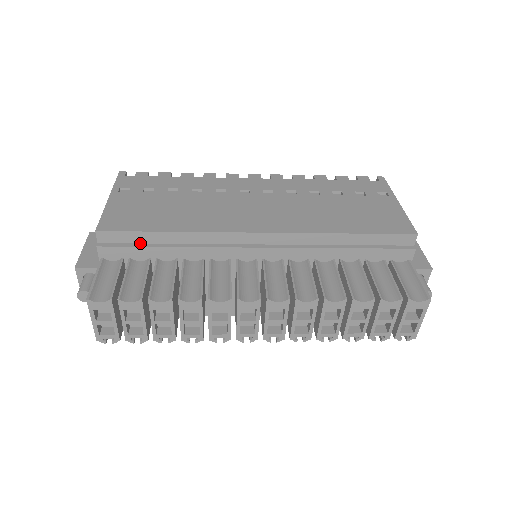
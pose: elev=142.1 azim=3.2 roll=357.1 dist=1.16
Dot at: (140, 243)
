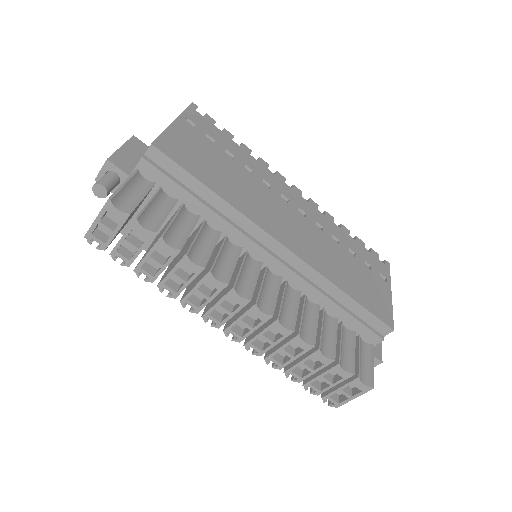
Dot at: (180, 181)
